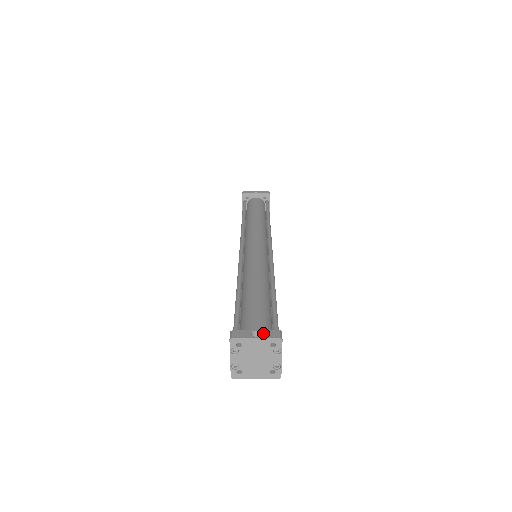
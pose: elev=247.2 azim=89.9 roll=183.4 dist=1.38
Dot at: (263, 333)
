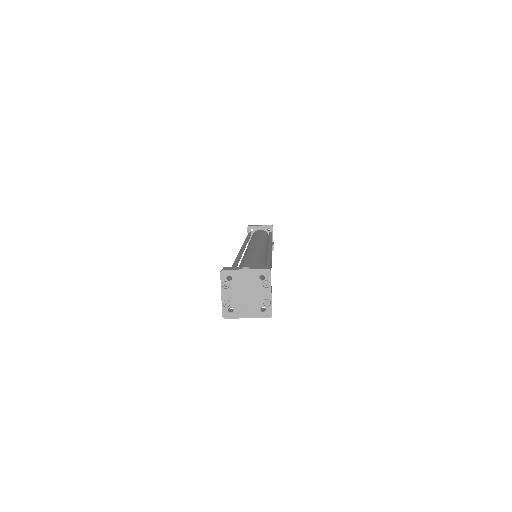
Dot at: (253, 267)
